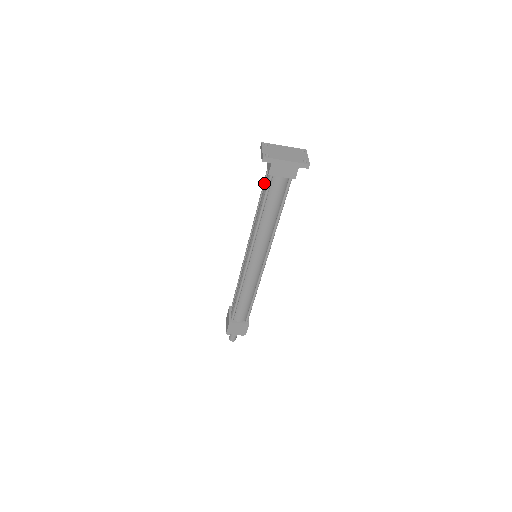
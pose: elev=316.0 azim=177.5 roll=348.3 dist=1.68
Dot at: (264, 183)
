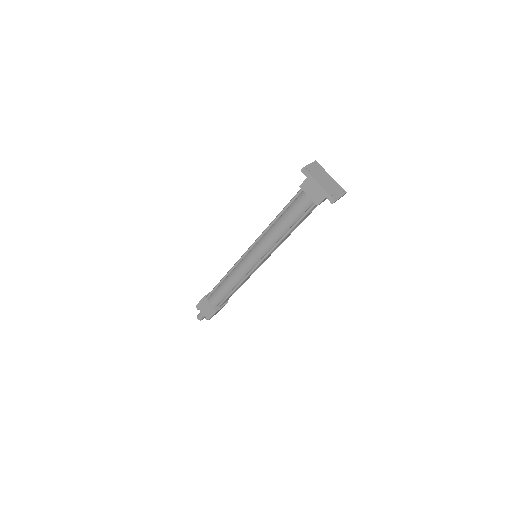
Dot at: occluded
